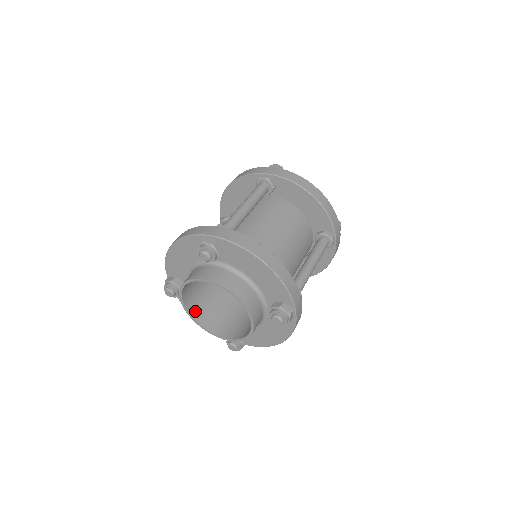
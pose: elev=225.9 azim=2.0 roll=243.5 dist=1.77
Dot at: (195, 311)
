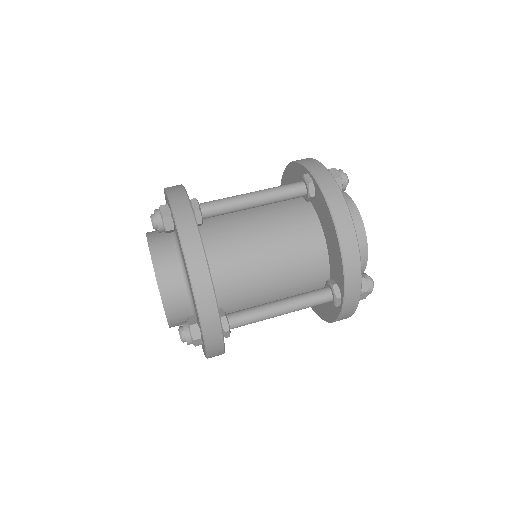
Dot at: occluded
